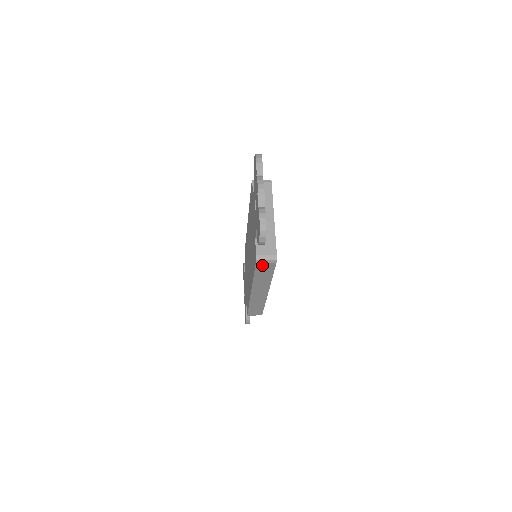
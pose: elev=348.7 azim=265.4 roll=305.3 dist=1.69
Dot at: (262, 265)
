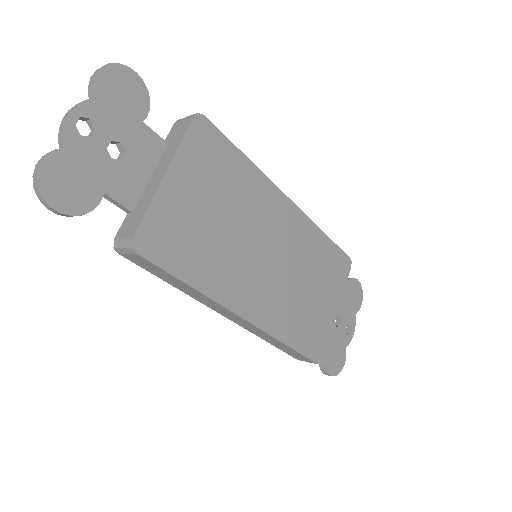
Dot at: (133, 258)
